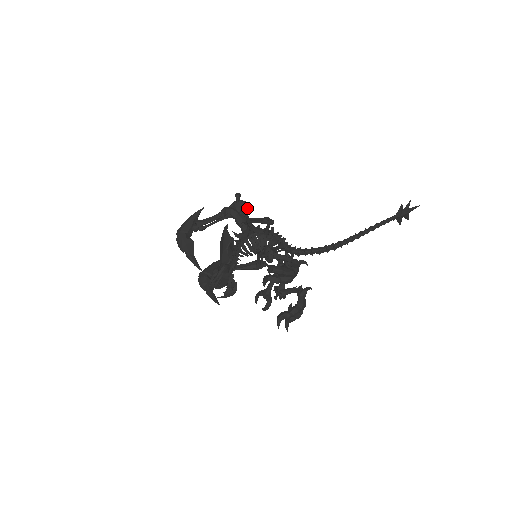
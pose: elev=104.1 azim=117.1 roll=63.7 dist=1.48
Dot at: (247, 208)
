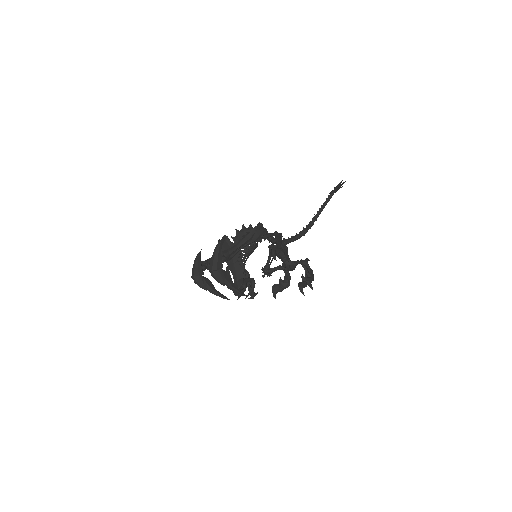
Dot at: (265, 232)
